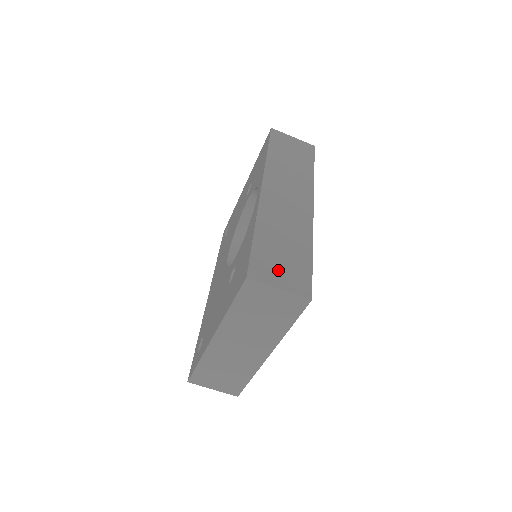
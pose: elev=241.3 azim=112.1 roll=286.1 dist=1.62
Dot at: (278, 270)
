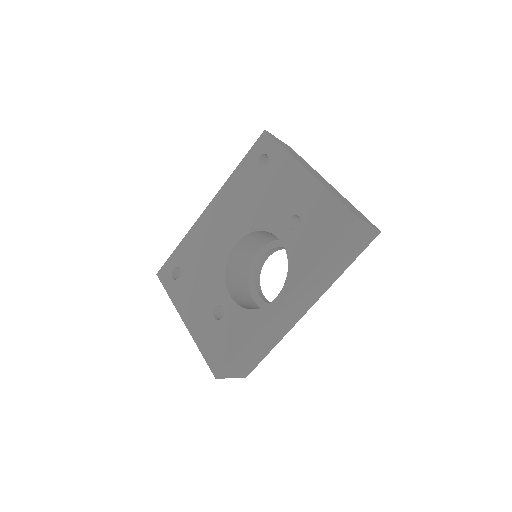
Dot at: (240, 368)
